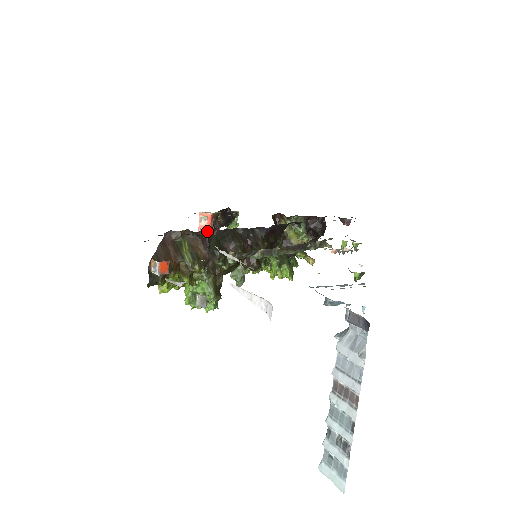
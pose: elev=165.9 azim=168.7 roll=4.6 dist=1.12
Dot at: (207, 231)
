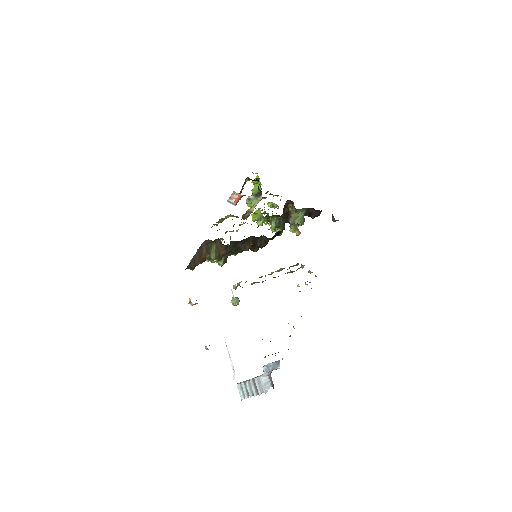
Dot at: (231, 241)
